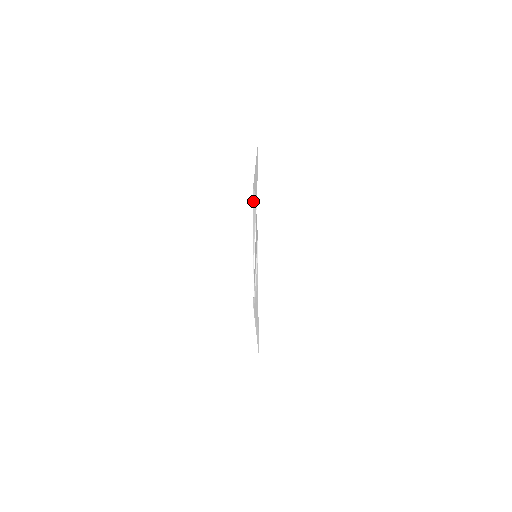
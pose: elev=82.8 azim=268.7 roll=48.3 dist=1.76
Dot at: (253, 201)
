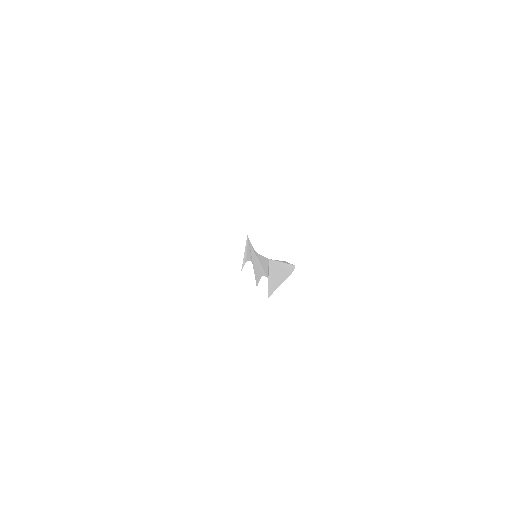
Dot at: (265, 259)
